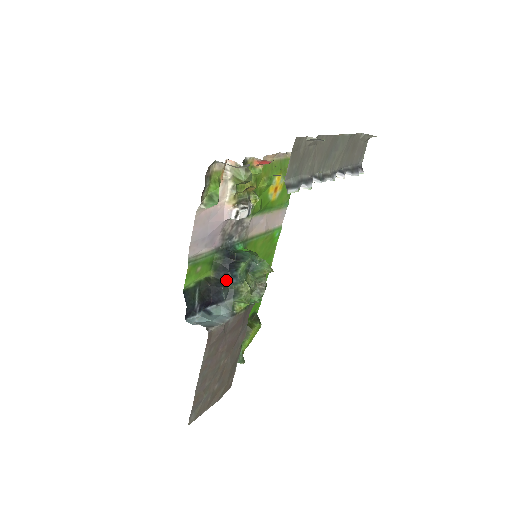
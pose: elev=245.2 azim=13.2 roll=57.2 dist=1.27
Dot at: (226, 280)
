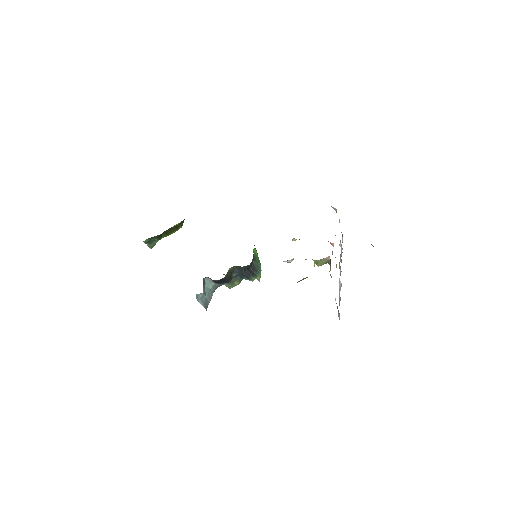
Dot at: (235, 276)
